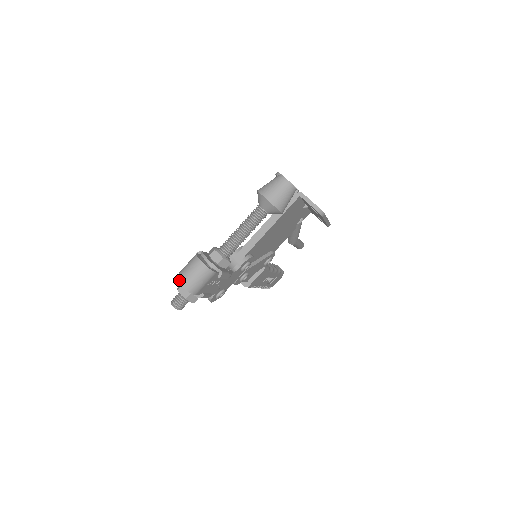
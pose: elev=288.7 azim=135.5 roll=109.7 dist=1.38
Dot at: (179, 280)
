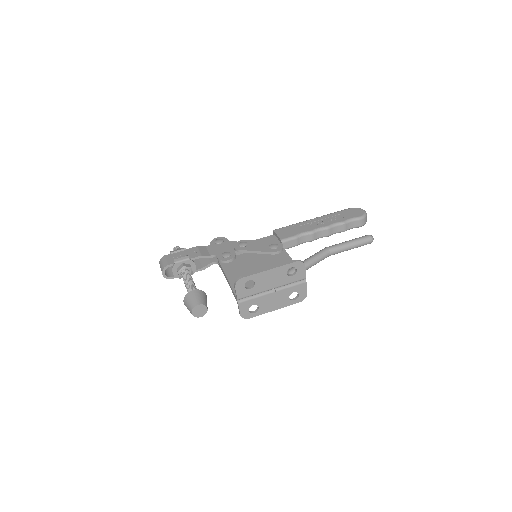
Dot at: (159, 262)
